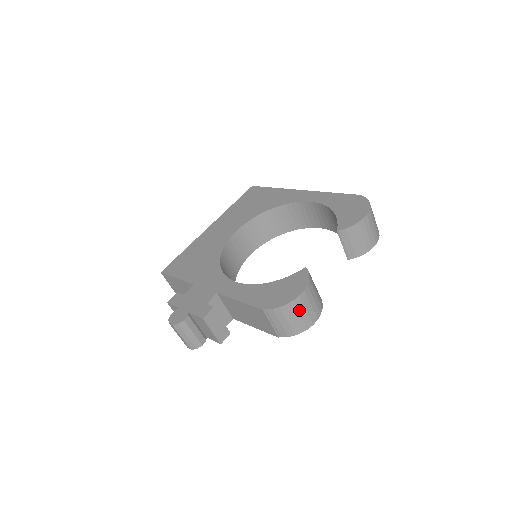
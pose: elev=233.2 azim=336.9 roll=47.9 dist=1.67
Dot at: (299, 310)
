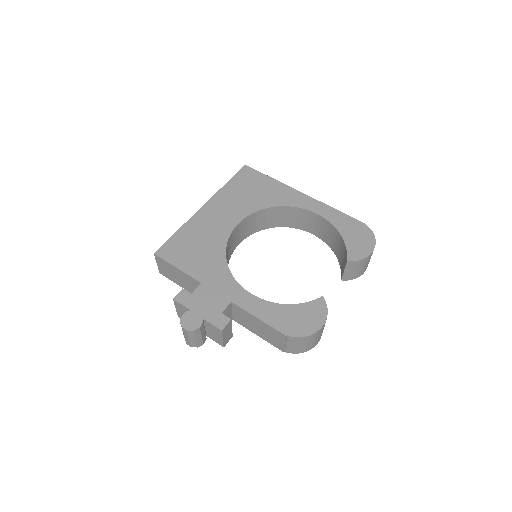
Dot at: (315, 338)
